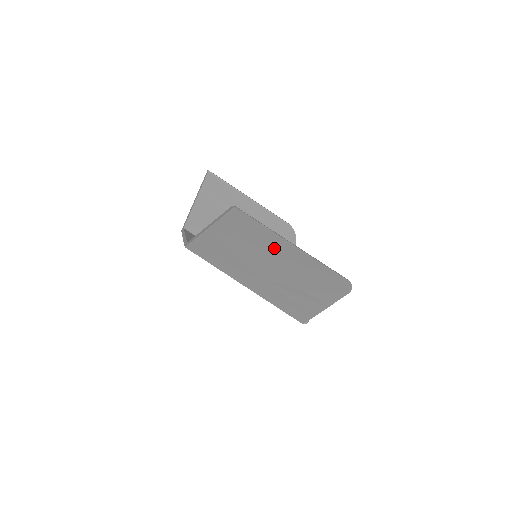
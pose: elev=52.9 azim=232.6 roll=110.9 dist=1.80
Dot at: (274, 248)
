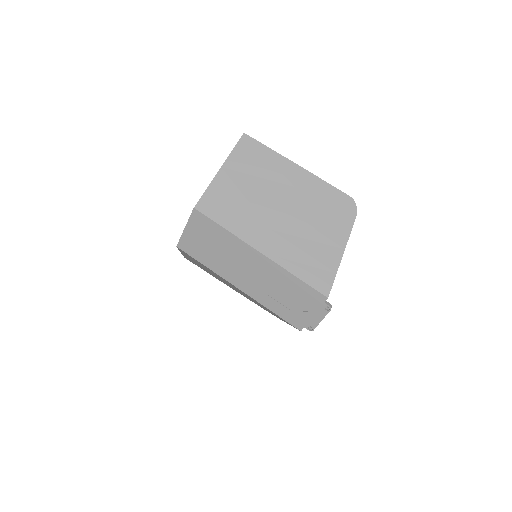
Dot at: (280, 174)
